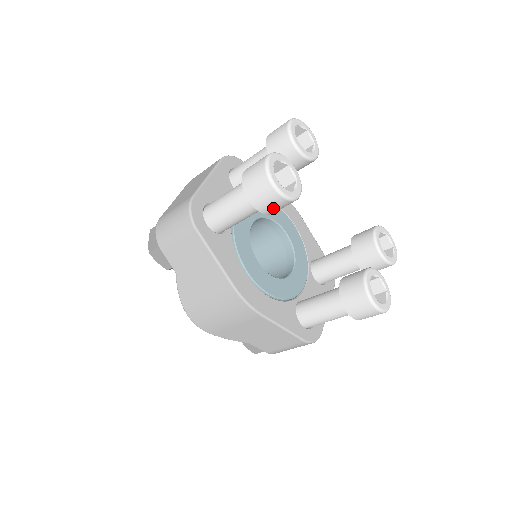
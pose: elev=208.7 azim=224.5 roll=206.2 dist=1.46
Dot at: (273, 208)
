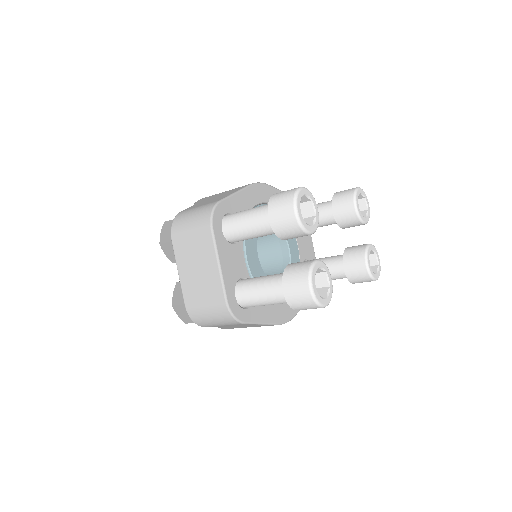
Dot at: occluded
